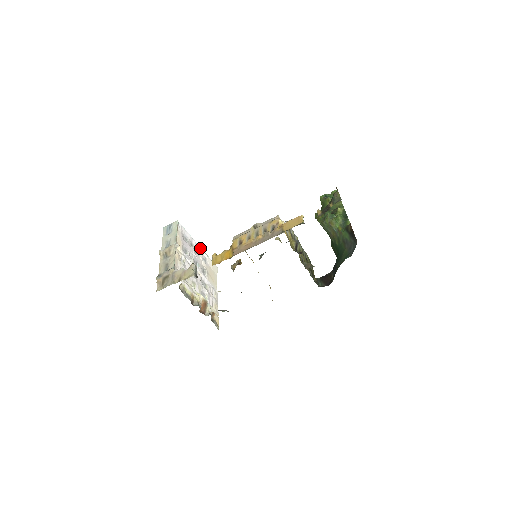
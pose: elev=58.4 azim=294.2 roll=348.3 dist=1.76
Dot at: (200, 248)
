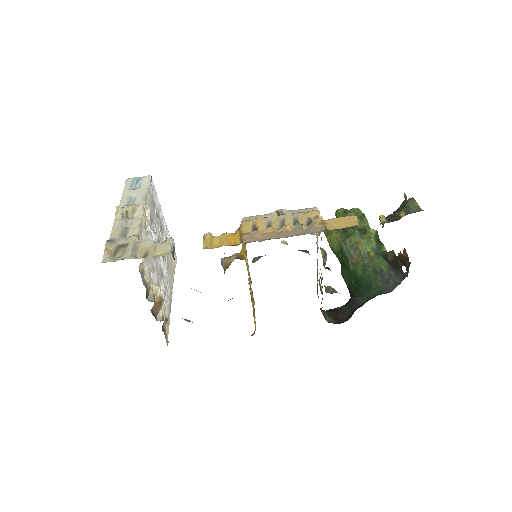
Dot at: (166, 225)
